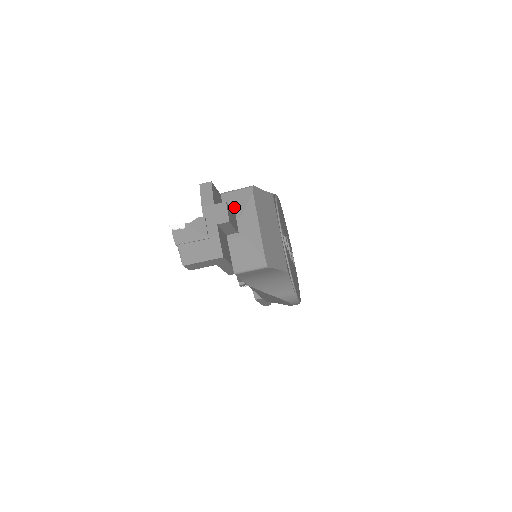
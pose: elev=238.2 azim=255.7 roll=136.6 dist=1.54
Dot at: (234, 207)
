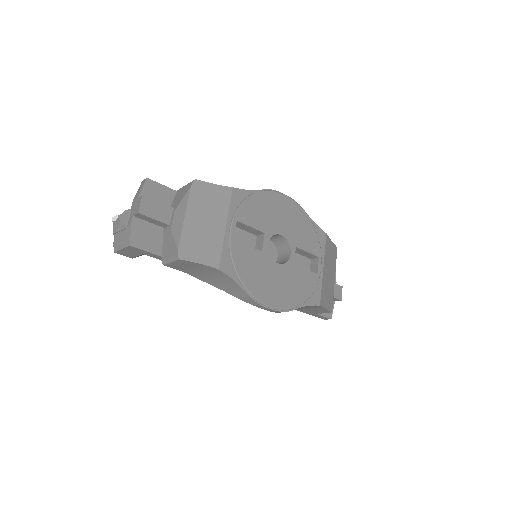
Dot at: (177, 201)
